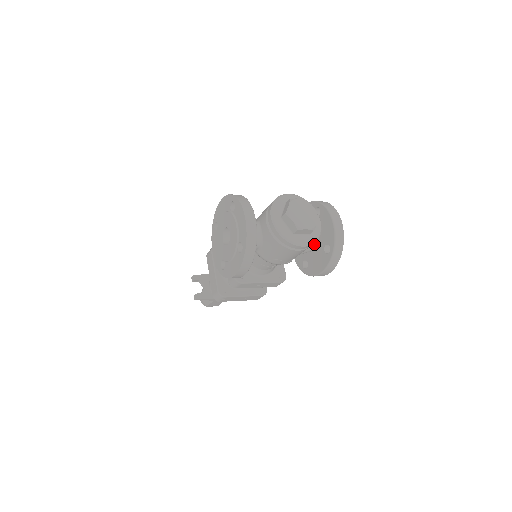
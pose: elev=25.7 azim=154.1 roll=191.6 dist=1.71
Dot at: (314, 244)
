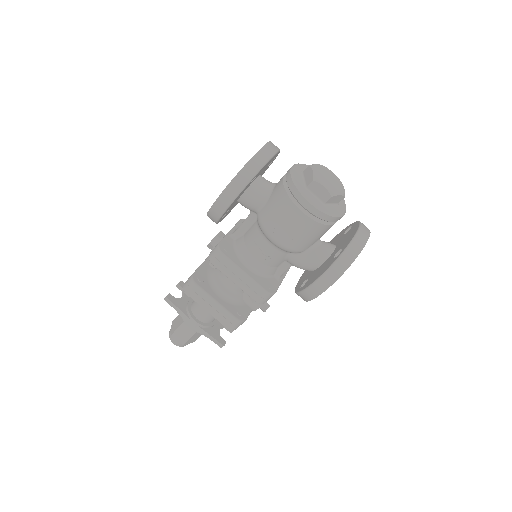
Dot at: (326, 254)
